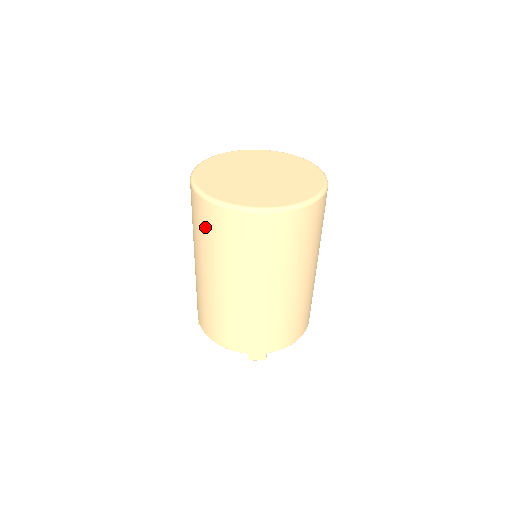
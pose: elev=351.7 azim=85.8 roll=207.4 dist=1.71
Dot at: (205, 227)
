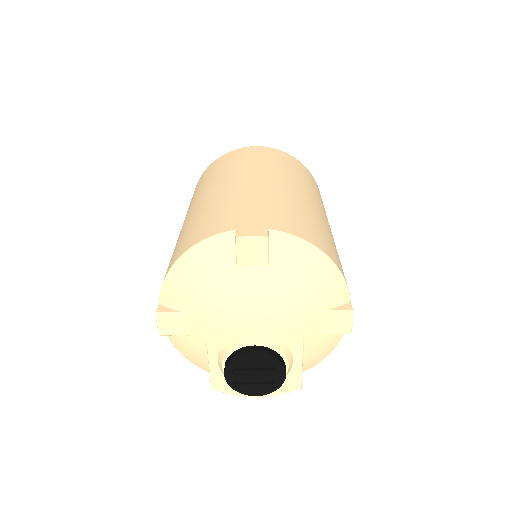
Dot at: (200, 183)
